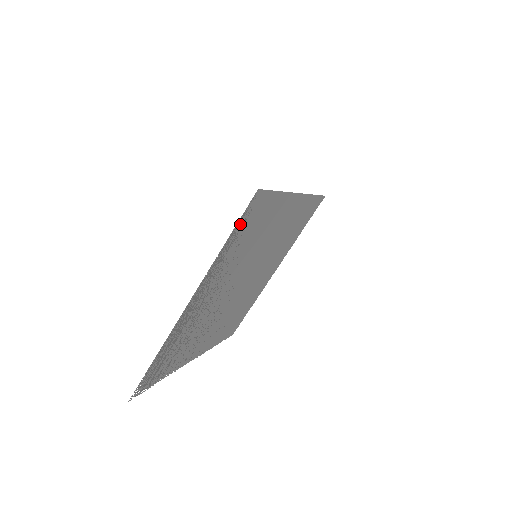
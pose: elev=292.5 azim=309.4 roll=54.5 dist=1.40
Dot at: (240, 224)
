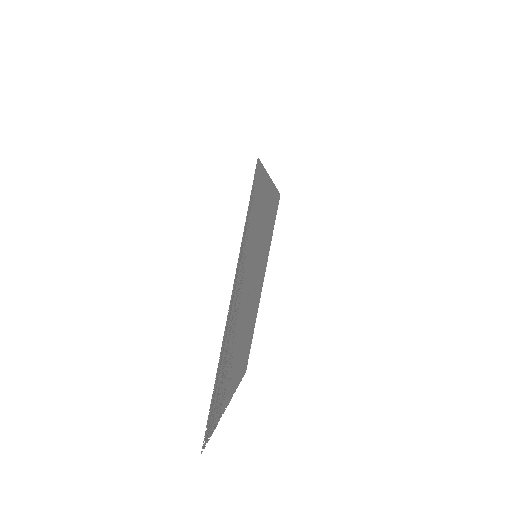
Dot at: (250, 202)
